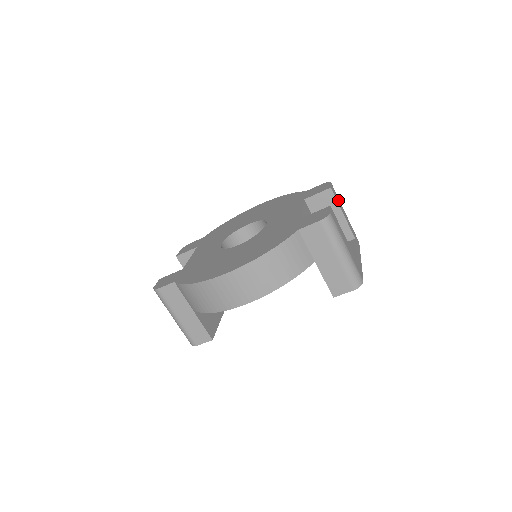
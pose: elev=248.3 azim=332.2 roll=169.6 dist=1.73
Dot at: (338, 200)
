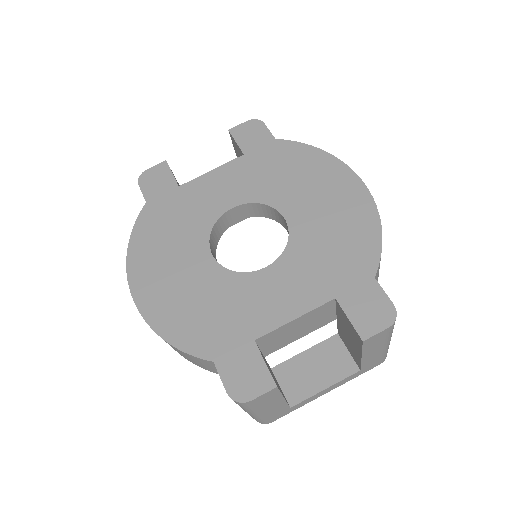
Dot at: (376, 343)
